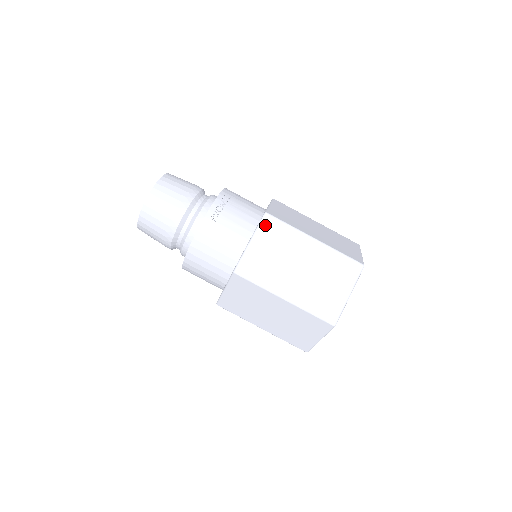
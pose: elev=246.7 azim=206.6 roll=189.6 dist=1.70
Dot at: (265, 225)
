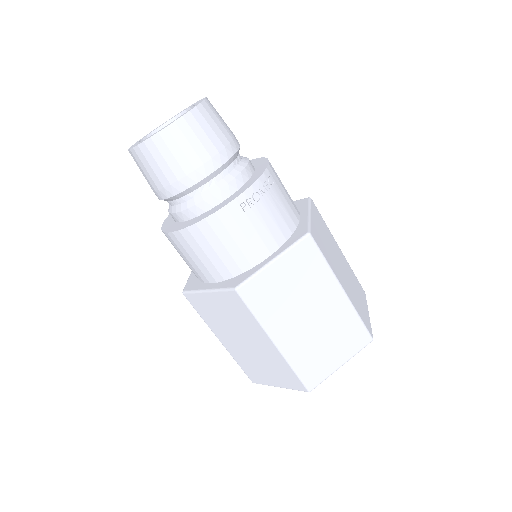
Dot at: (301, 249)
